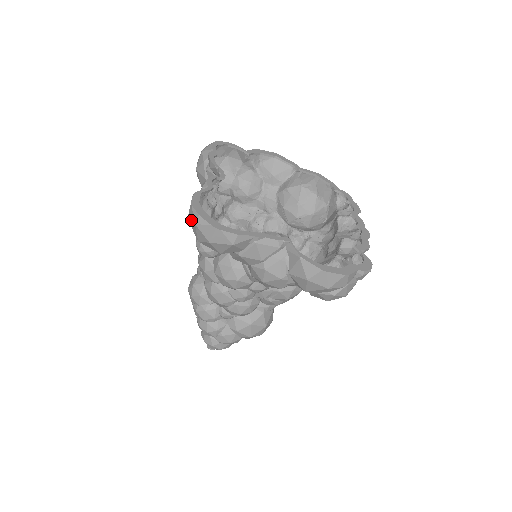
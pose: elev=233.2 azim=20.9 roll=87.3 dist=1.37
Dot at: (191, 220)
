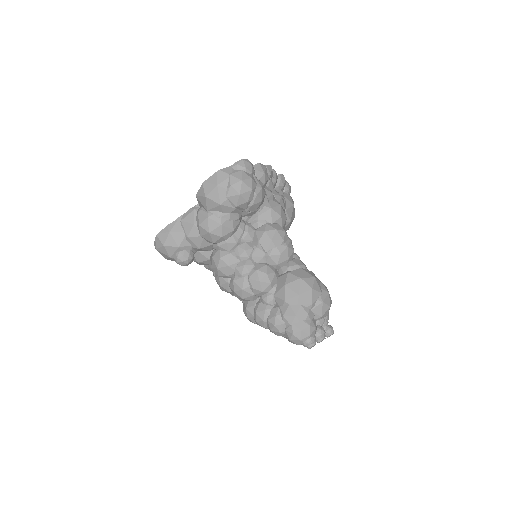
Dot at: occluded
